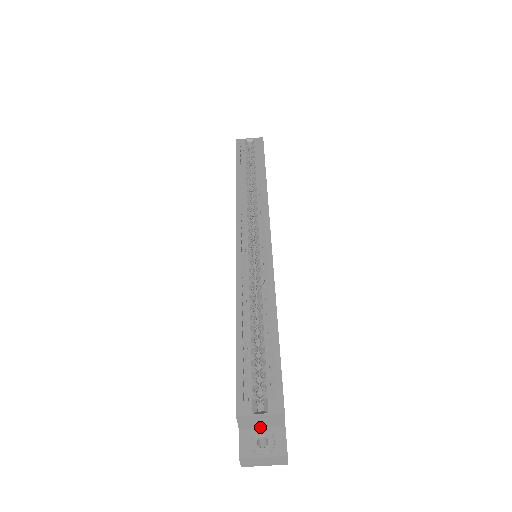
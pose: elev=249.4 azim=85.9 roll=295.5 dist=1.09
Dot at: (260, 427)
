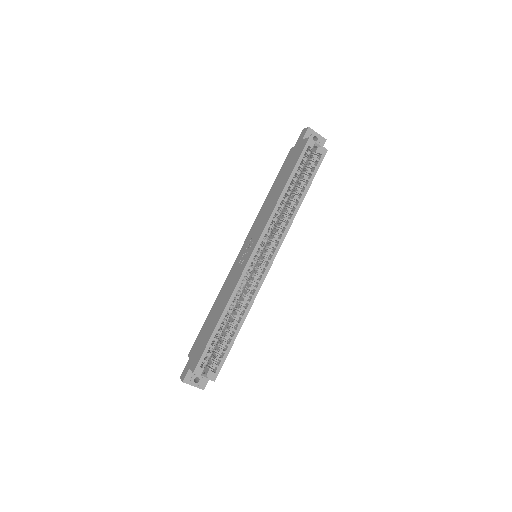
Dot at: occluded
